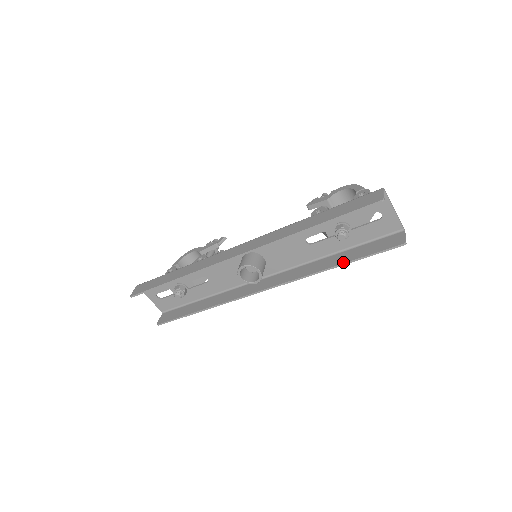
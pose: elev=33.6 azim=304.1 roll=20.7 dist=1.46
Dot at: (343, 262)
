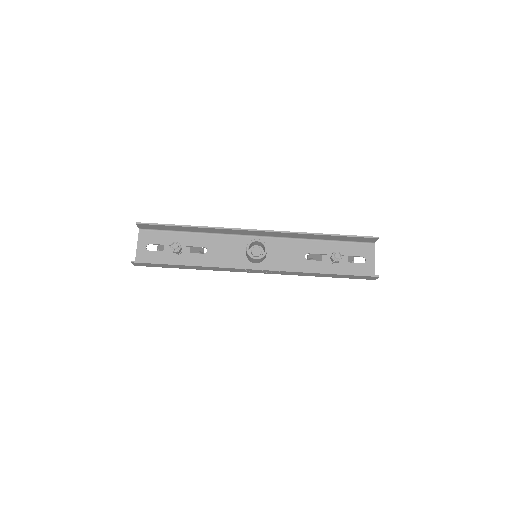
Dot at: occluded
